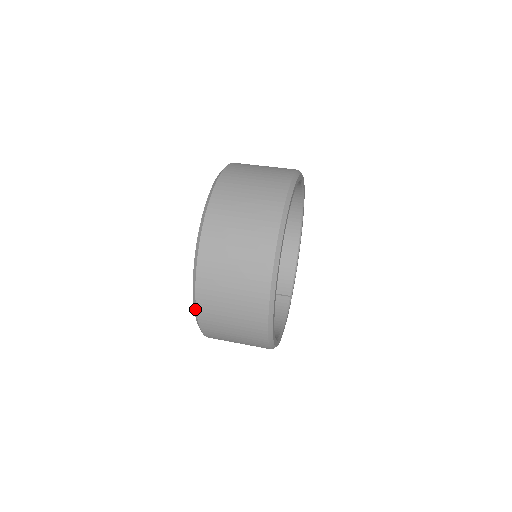
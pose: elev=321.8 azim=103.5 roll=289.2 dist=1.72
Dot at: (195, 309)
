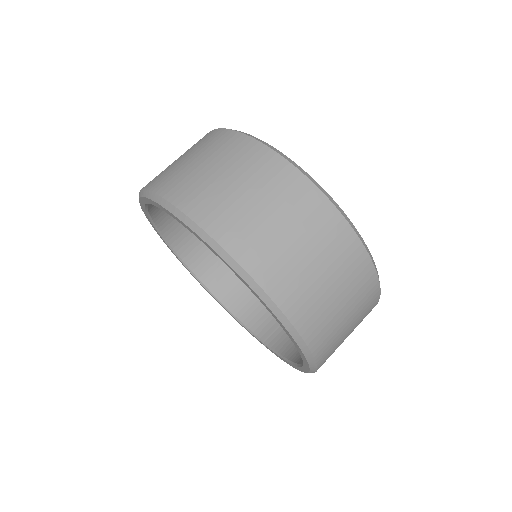
Dot at: (280, 314)
